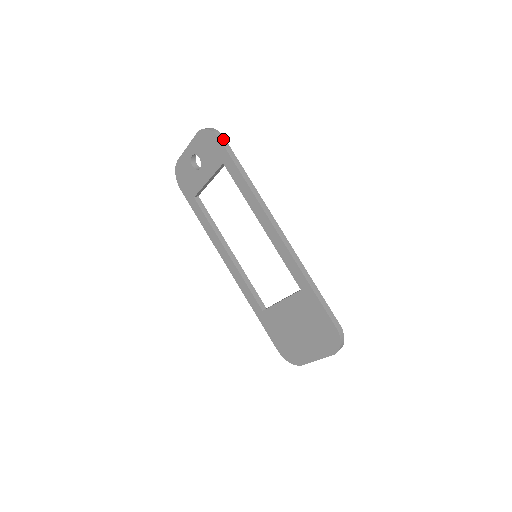
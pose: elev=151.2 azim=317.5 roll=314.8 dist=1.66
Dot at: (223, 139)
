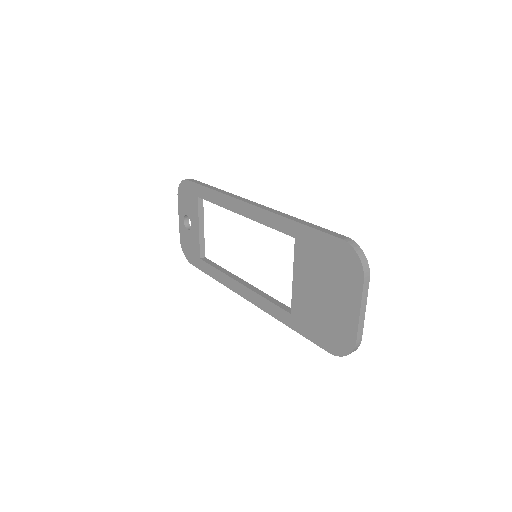
Dot at: (191, 180)
